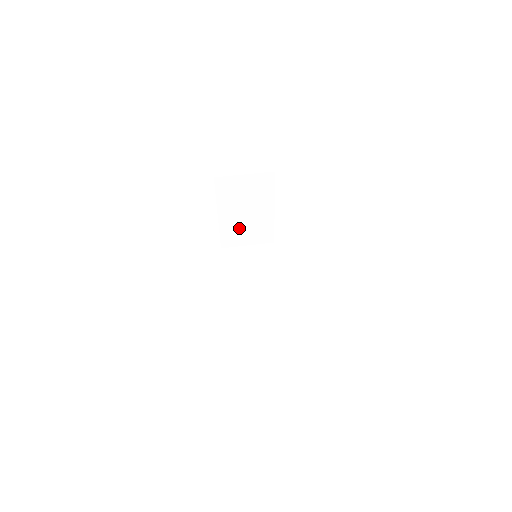
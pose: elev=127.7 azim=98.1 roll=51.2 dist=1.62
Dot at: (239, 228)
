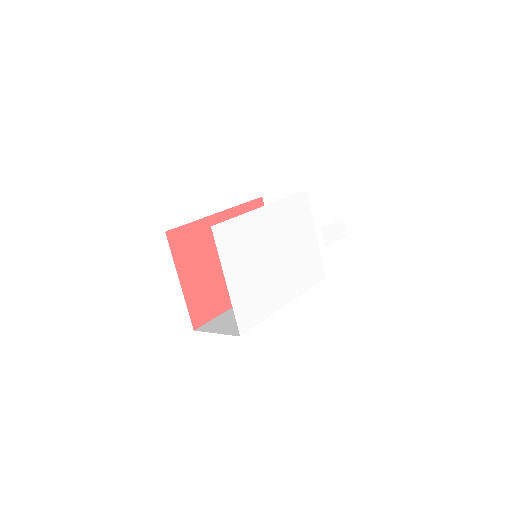
Dot at: occluded
